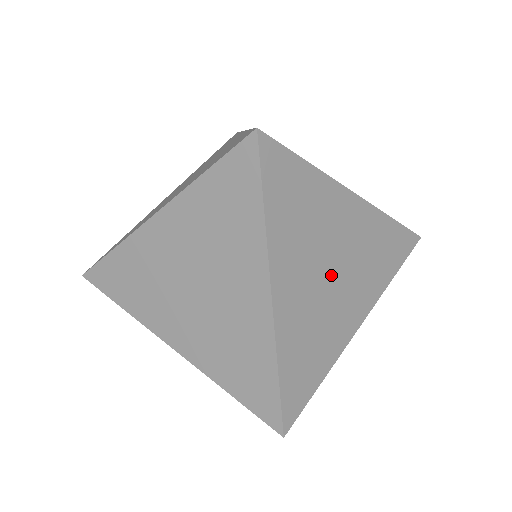
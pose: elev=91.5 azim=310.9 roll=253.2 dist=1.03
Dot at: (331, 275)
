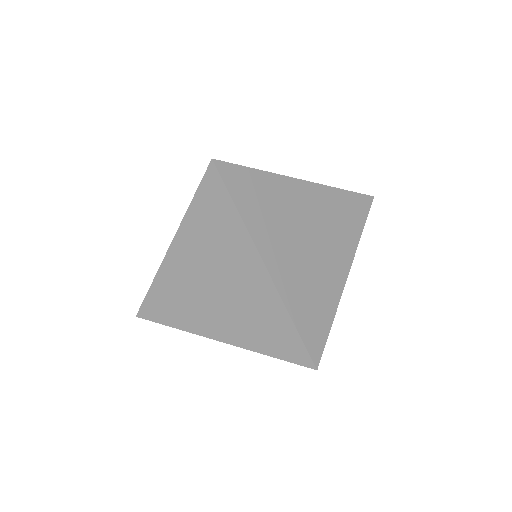
Dot at: (307, 242)
